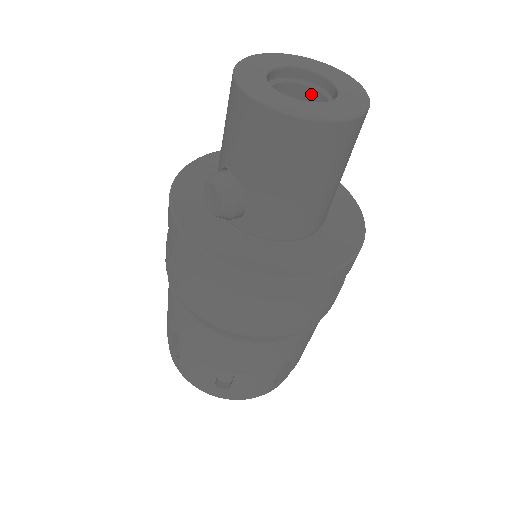
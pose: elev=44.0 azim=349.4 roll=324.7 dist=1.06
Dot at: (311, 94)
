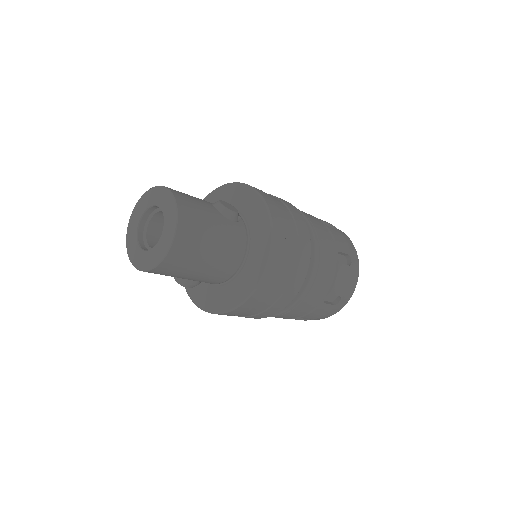
Dot at: occluded
